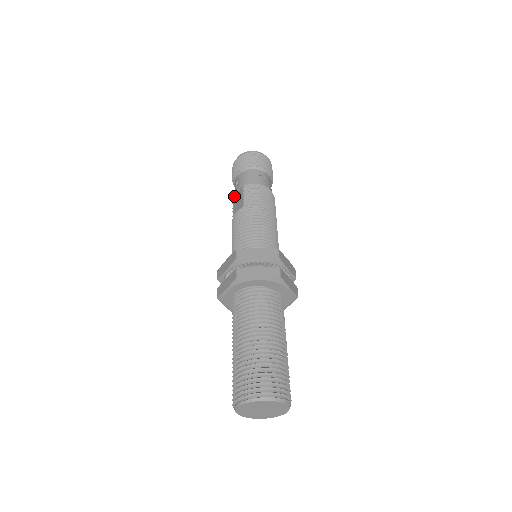
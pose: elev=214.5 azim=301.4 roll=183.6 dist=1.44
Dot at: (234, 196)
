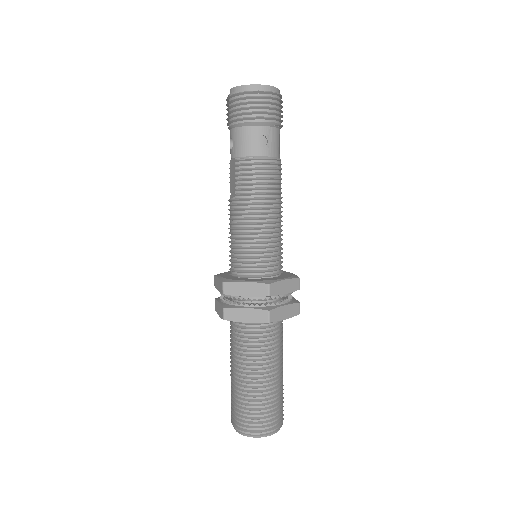
Dot at: occluded
